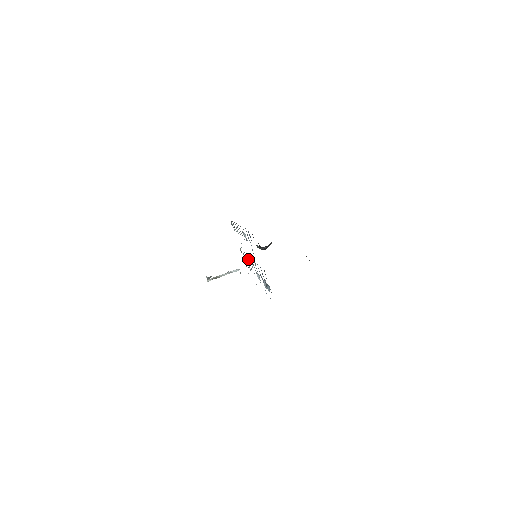
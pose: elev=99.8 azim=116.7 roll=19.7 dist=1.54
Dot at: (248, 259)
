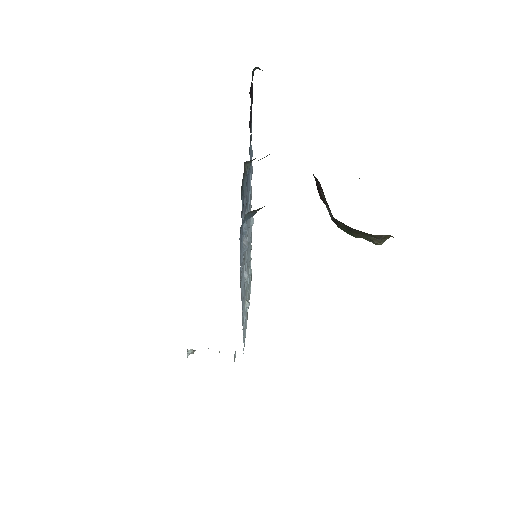
Dot at: (246, 285)
